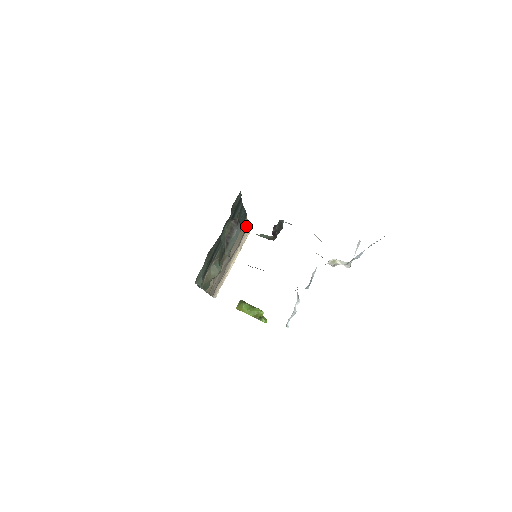
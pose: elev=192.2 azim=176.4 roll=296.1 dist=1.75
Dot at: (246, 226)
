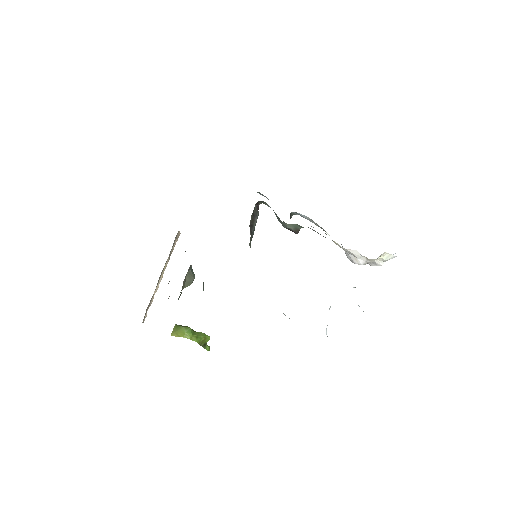
Dot at: occluded
